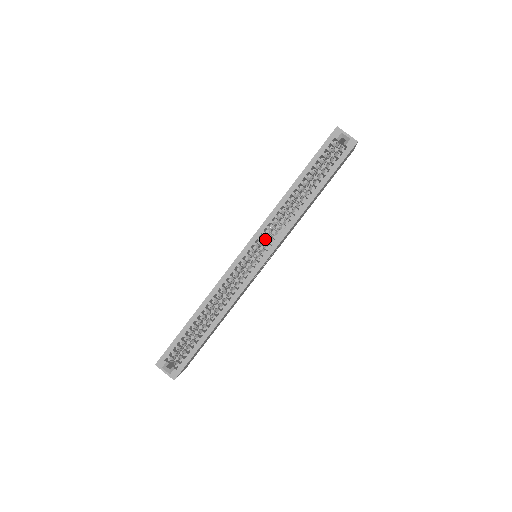
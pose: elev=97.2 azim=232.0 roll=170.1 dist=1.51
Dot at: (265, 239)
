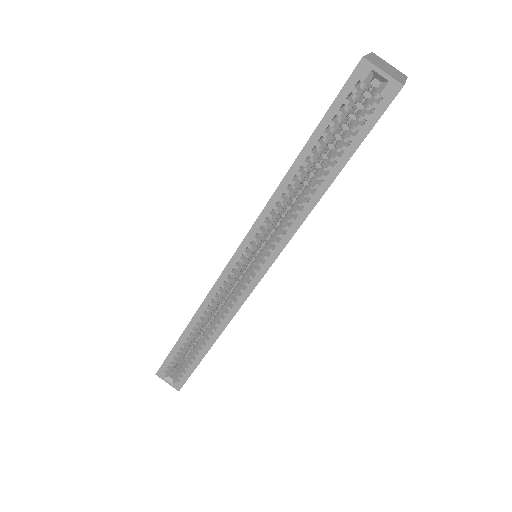
Dot at: (261, 242)
